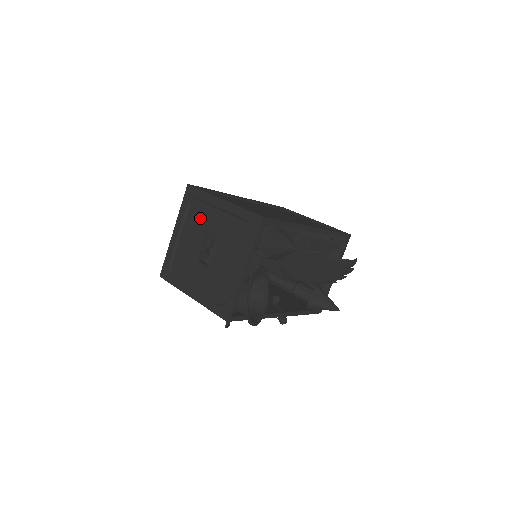
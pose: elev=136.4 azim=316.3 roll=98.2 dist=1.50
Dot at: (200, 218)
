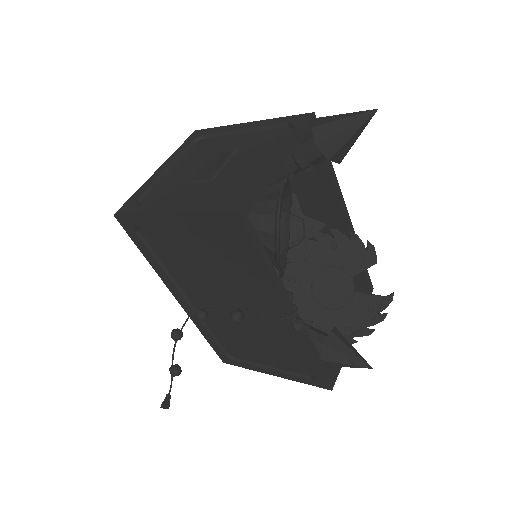
Dot at: (207, 148)
